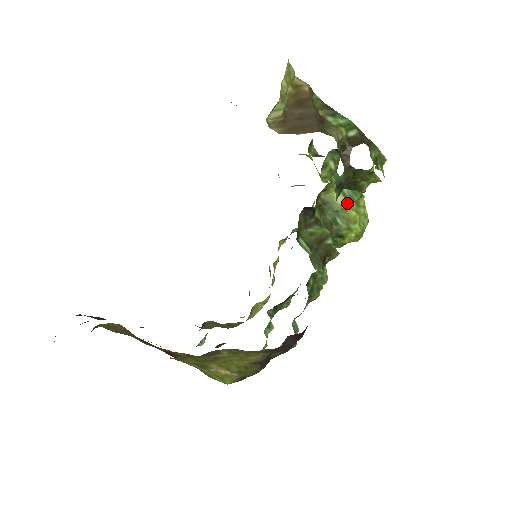
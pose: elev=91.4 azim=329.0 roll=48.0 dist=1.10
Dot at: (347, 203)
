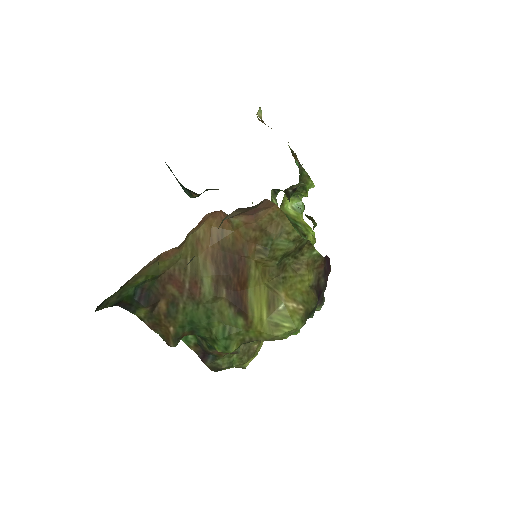
Dot at: (298, 214)
